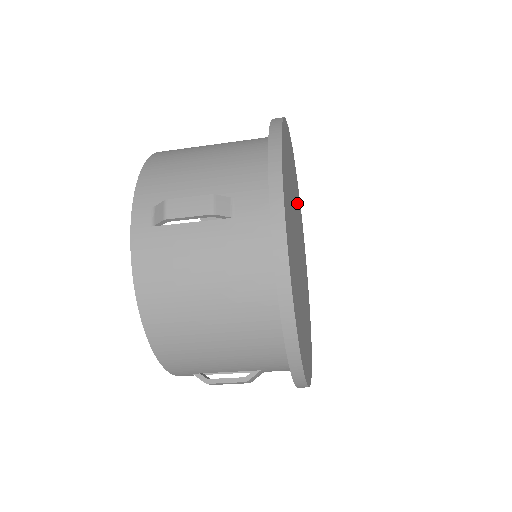
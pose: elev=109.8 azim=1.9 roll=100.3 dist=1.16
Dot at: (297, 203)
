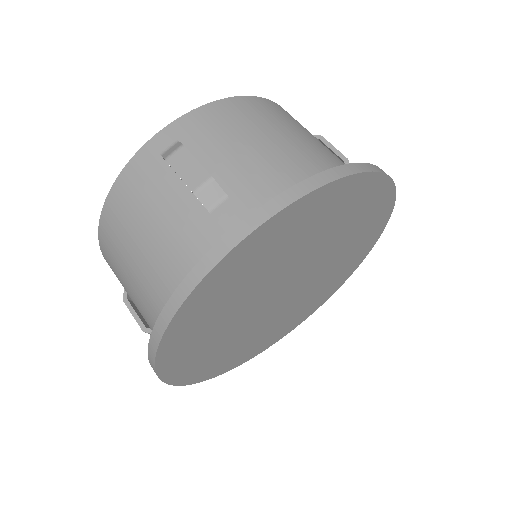
Dot at: (346, 251)
